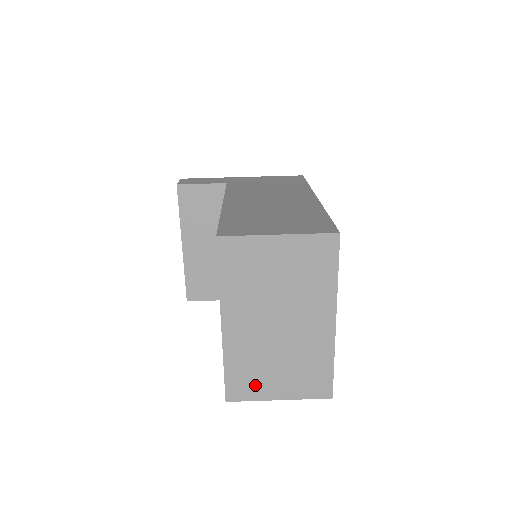
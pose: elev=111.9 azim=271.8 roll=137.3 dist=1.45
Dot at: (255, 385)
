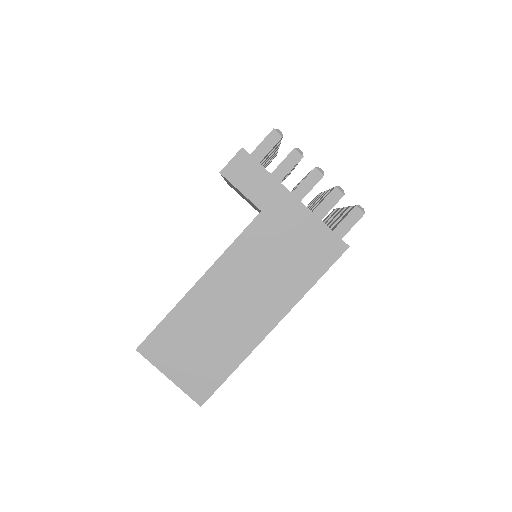
Dot at: occluded
